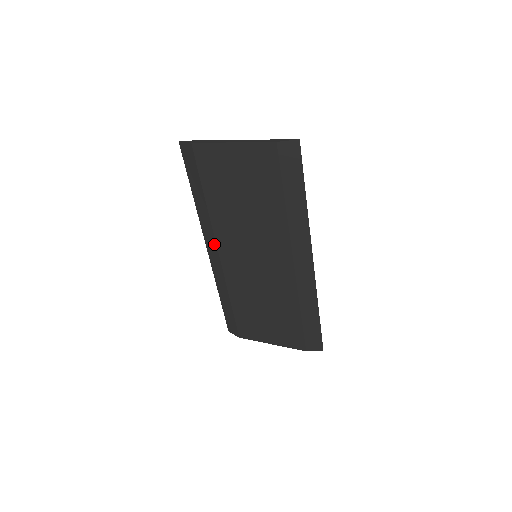
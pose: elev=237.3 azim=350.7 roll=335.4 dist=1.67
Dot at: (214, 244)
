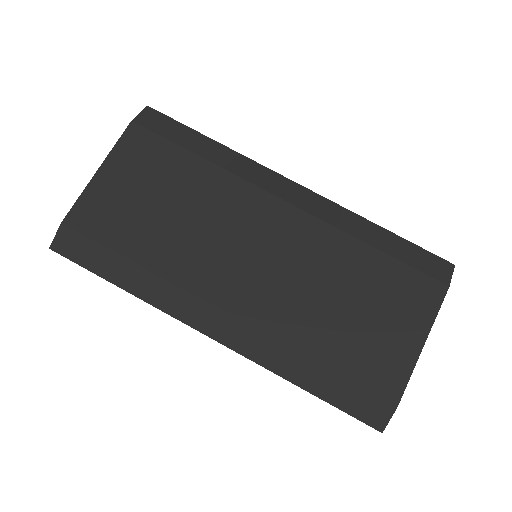
Dot at: (206, 309)
